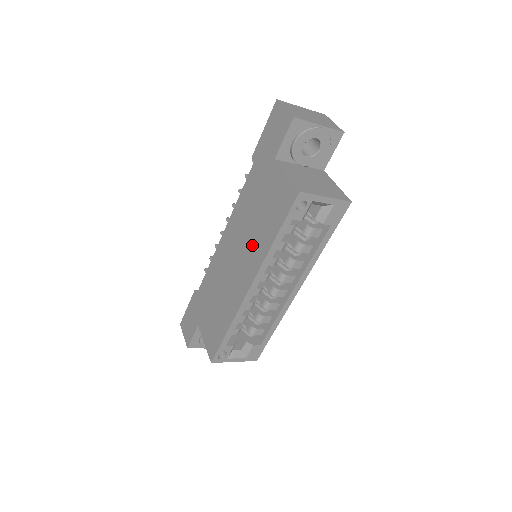
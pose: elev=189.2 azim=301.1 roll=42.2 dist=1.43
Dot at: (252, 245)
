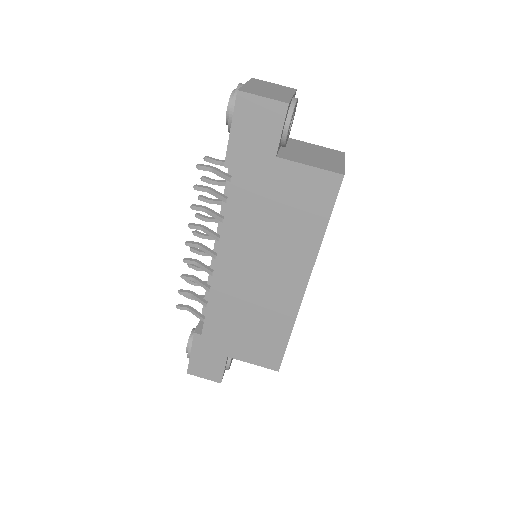
Dot at: (286, 250)
